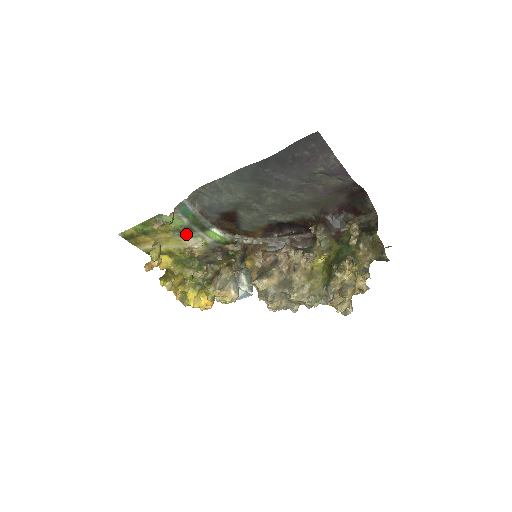
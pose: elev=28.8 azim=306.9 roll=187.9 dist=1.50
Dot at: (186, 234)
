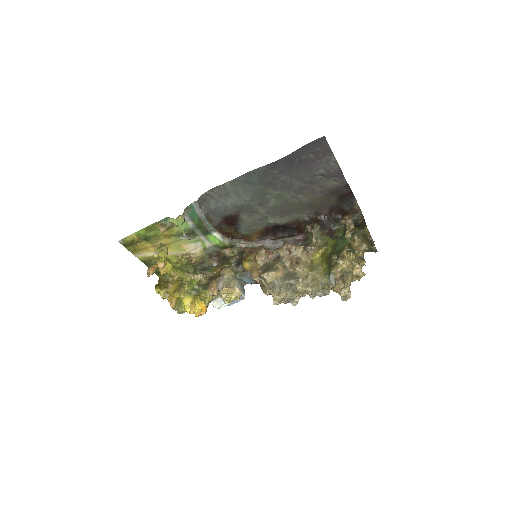
Dot at: (192, 236)
